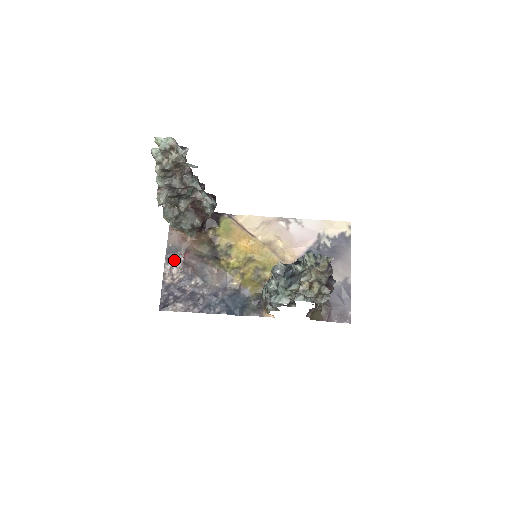
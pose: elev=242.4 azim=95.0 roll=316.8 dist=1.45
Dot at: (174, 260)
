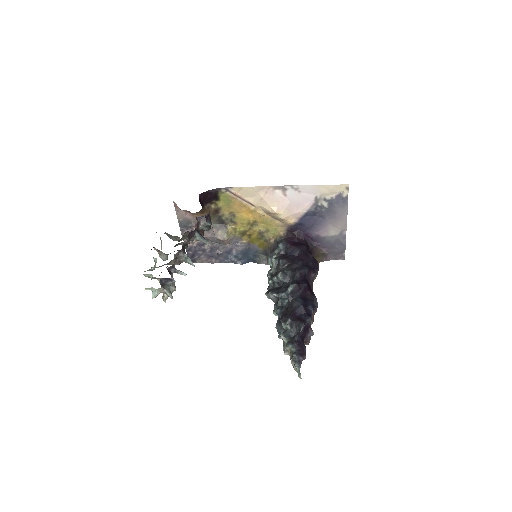
Dot at: (188, 230)
